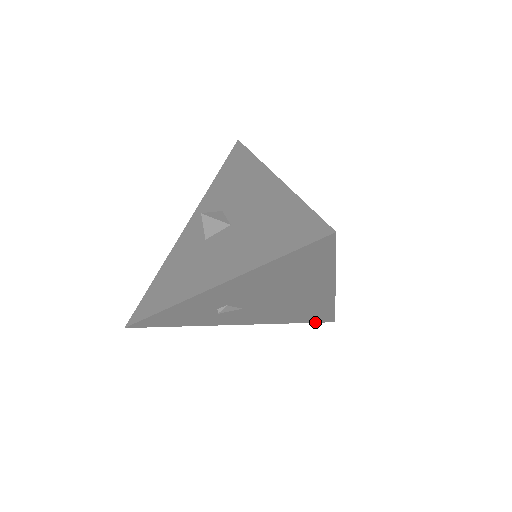
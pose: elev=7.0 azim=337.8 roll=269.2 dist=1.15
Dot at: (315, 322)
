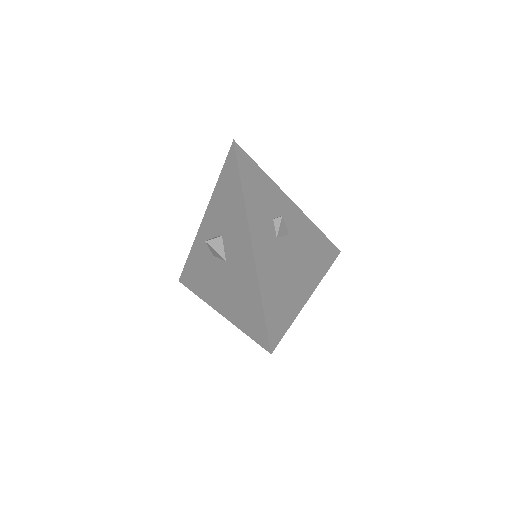
Dot at: occluded
